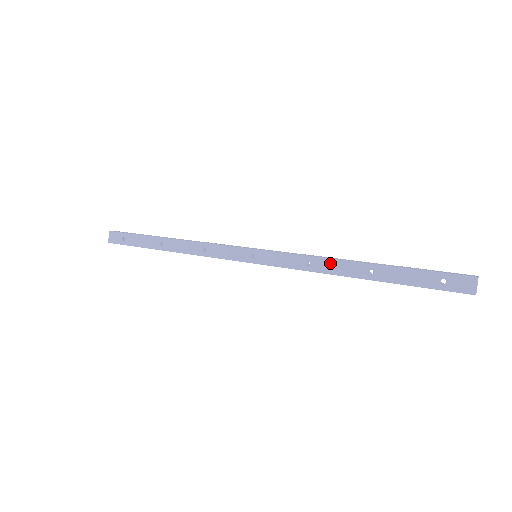
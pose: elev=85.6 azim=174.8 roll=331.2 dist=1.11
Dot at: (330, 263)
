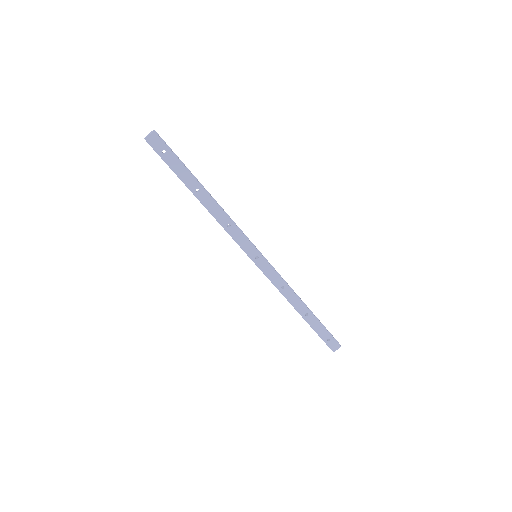
Dot at: (294, 296)
